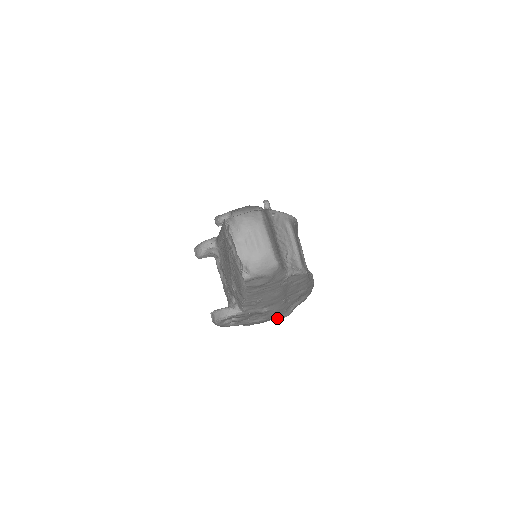
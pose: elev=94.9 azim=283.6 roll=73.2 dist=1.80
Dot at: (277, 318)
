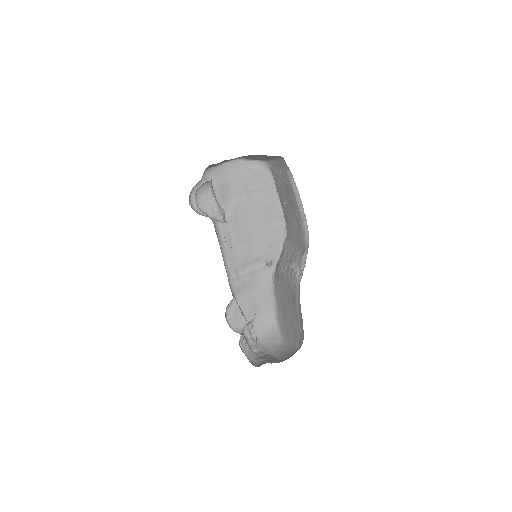
Dot at: occluded
